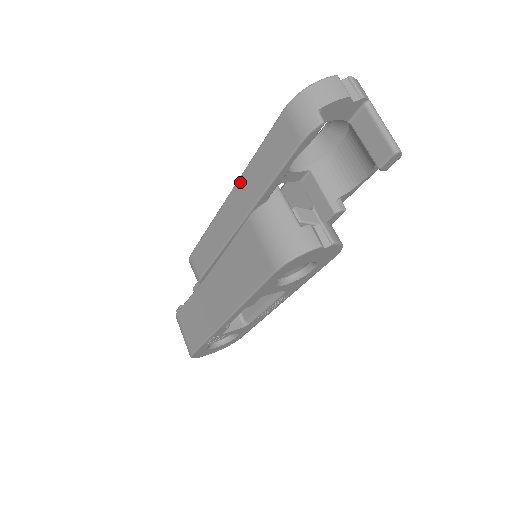
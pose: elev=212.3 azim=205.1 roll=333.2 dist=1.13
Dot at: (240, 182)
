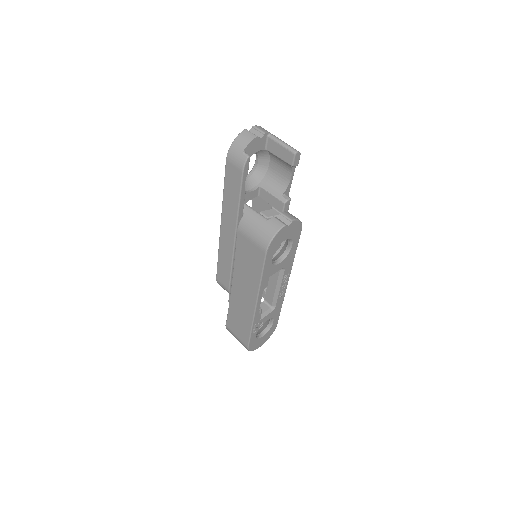
Dot at: (223, 213)
